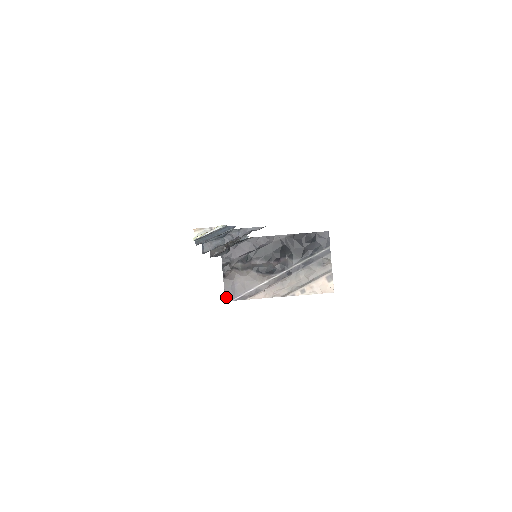
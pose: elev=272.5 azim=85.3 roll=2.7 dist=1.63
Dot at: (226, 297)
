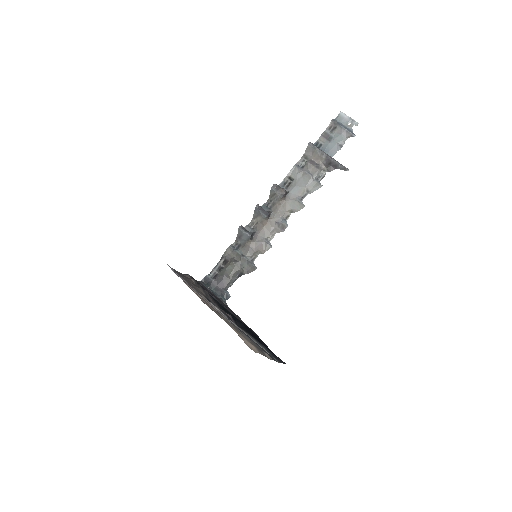
Dot at: (170, 267)
